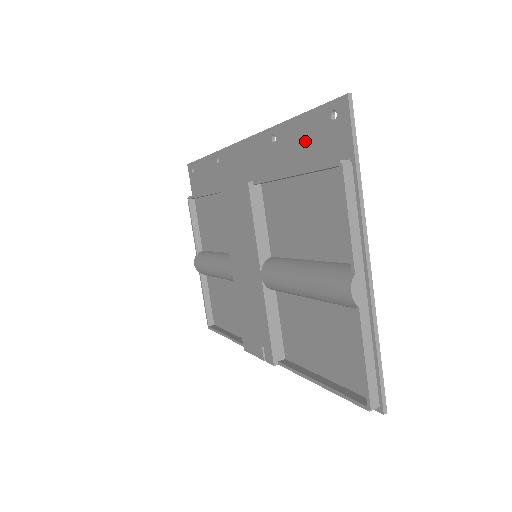
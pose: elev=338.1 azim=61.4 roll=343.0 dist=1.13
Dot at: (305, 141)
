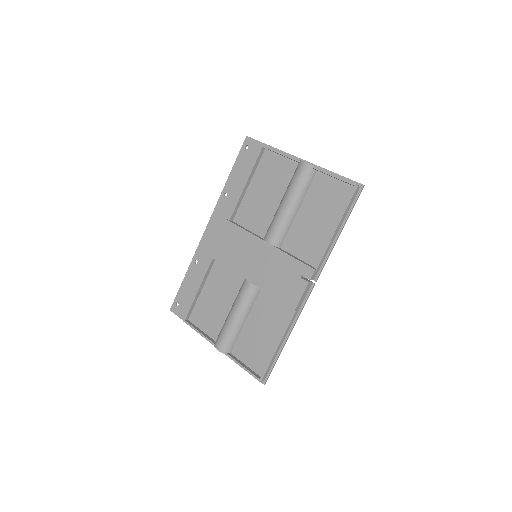
Dot at: (242, 171)
